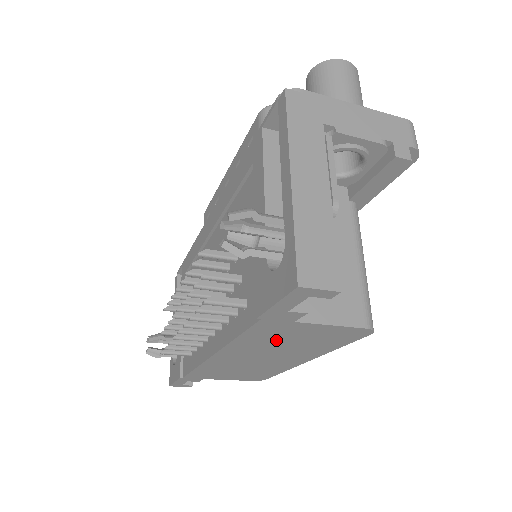
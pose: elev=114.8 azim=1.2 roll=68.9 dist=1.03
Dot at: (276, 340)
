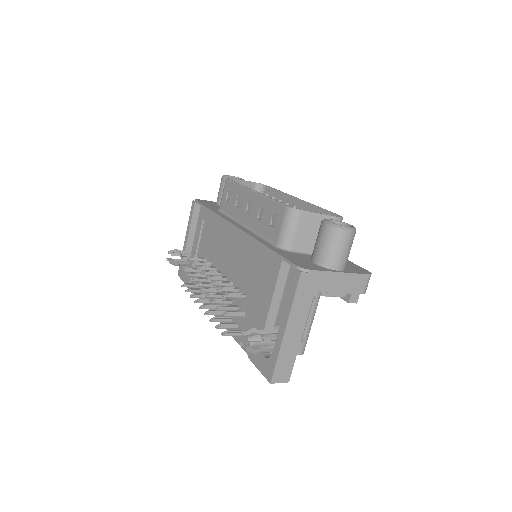
Dot at: occluded
